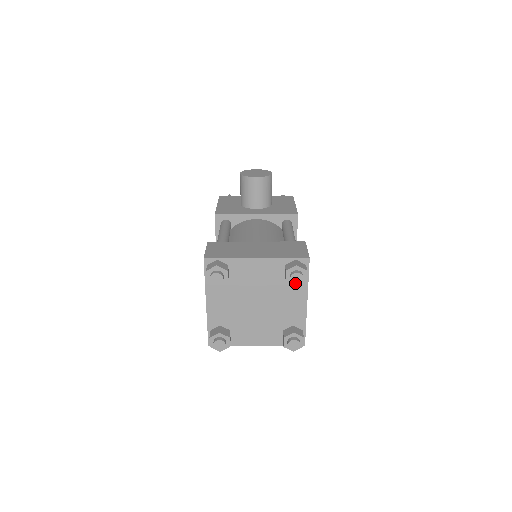
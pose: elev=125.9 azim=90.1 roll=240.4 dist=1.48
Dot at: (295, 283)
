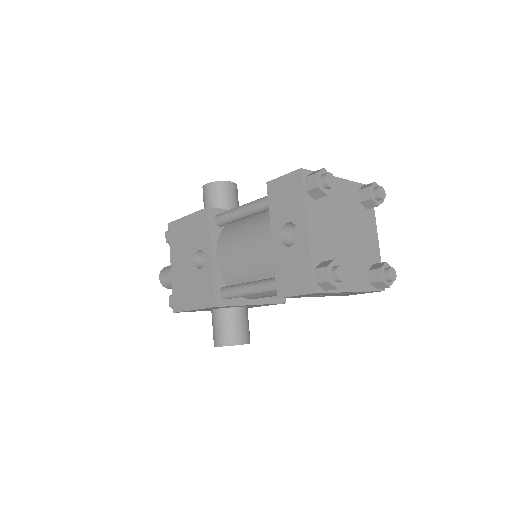
Dot at: (381, 197)
